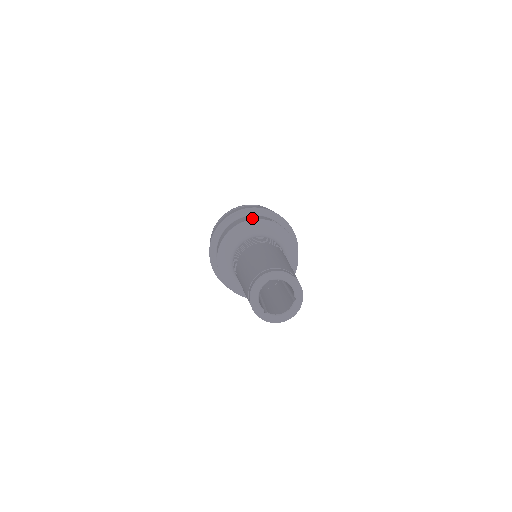
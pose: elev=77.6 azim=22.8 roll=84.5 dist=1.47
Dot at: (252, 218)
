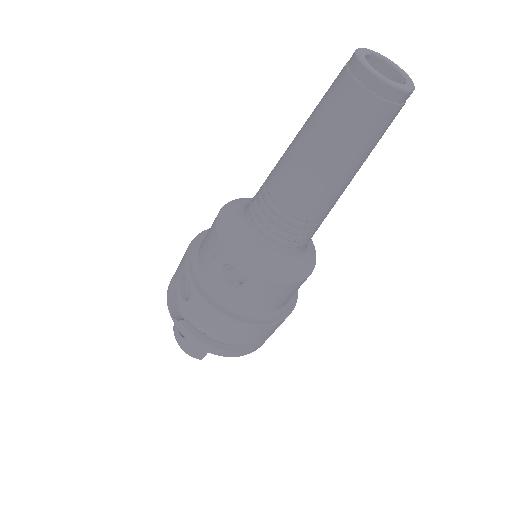
Dot at: occluded
